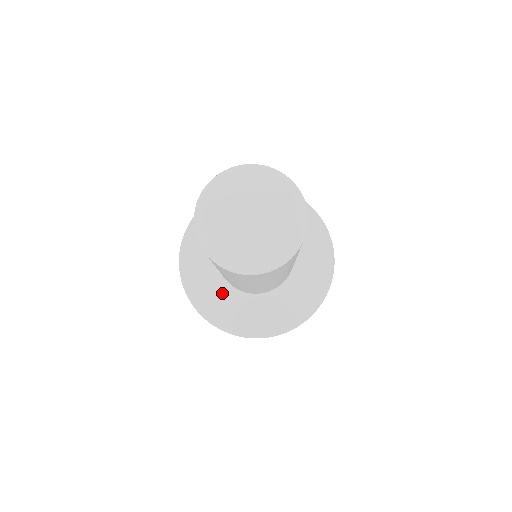
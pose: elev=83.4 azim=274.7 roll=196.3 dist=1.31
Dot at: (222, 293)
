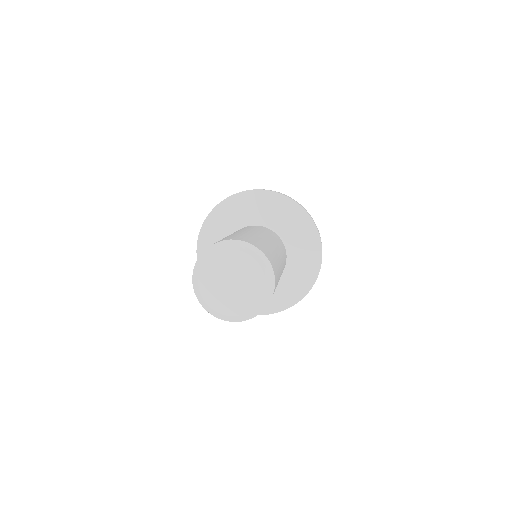
Dot at: occluded
